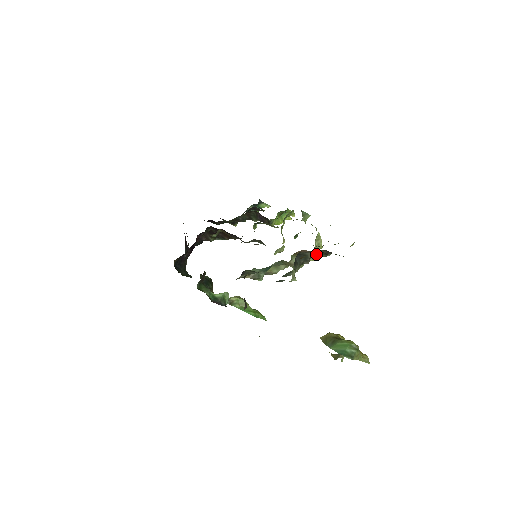
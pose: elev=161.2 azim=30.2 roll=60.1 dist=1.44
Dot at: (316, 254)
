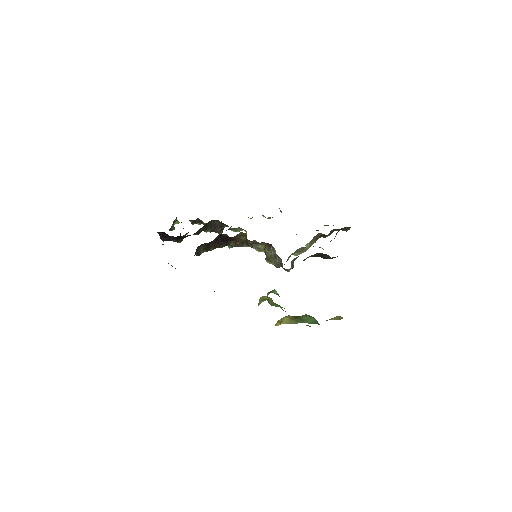
Dot at: occluded
